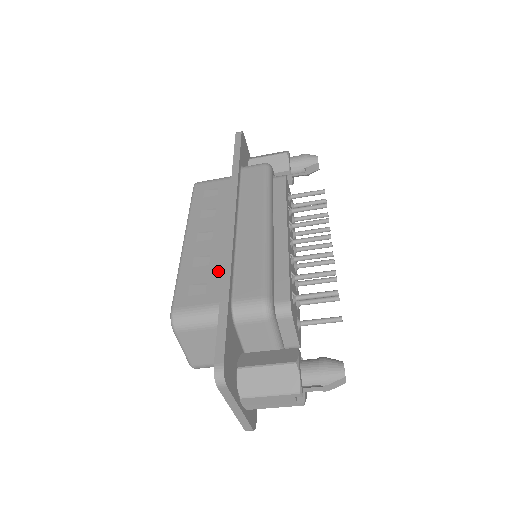
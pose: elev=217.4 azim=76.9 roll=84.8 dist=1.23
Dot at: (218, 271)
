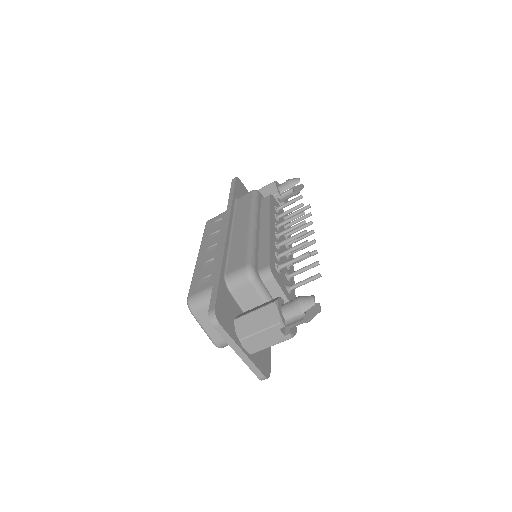
Dot at: occluded
